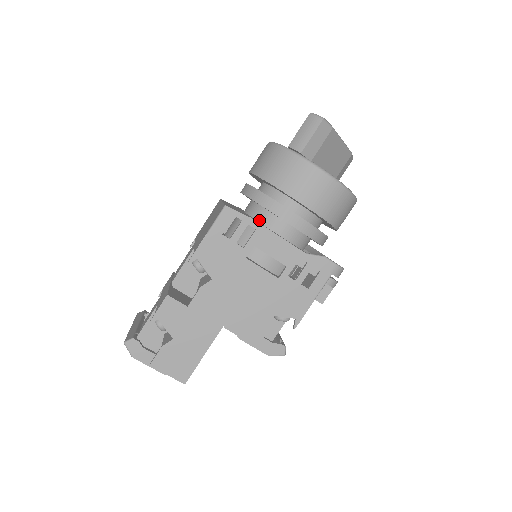
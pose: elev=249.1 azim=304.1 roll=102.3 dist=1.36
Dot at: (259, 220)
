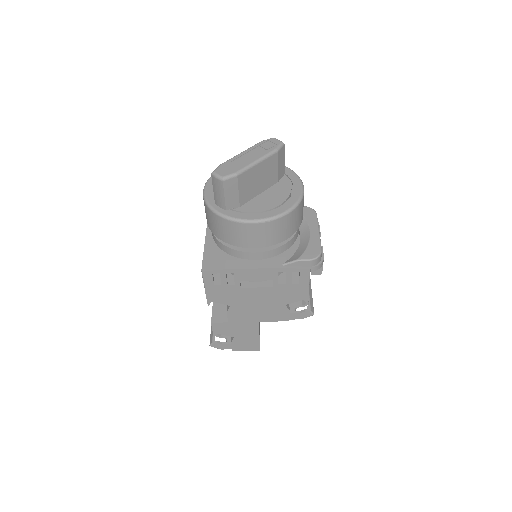
Dot at: occluded
